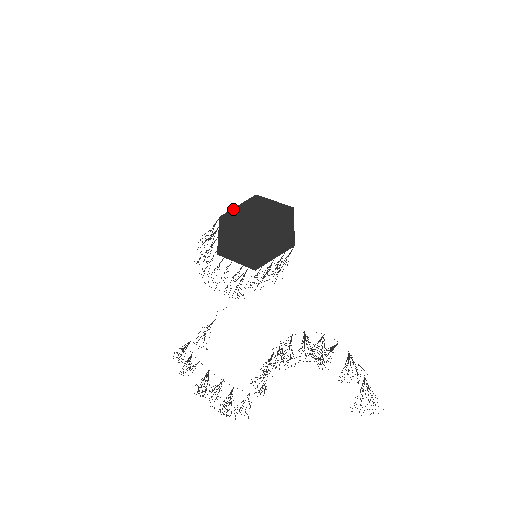
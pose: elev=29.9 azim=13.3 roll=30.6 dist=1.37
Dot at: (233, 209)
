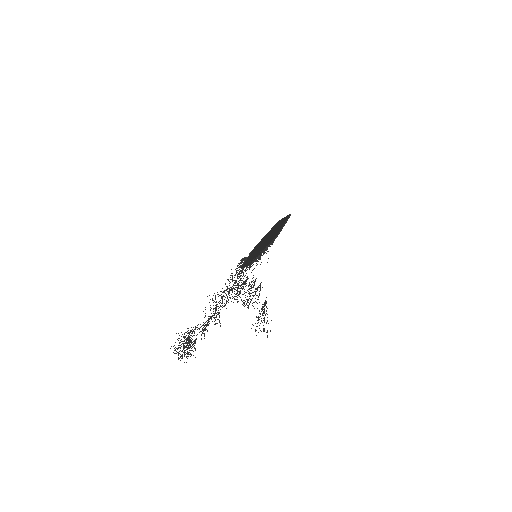
Dot at: (263, 237)
